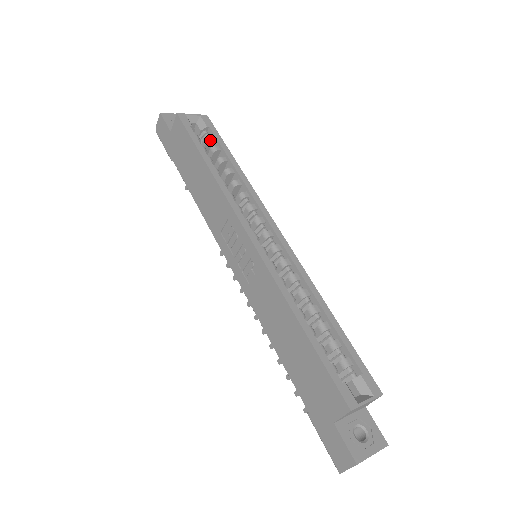
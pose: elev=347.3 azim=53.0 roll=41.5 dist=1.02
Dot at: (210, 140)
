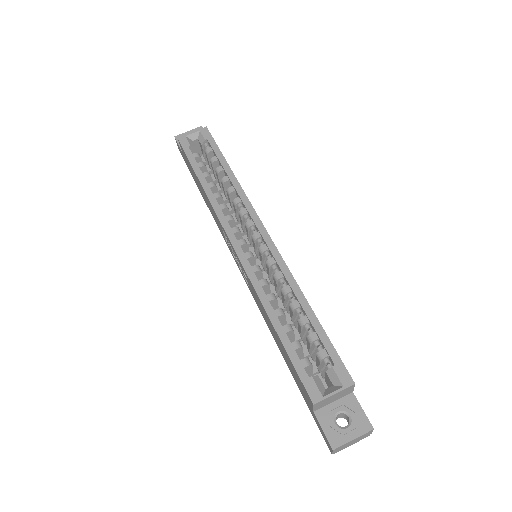
Dot at: (209, 152)
